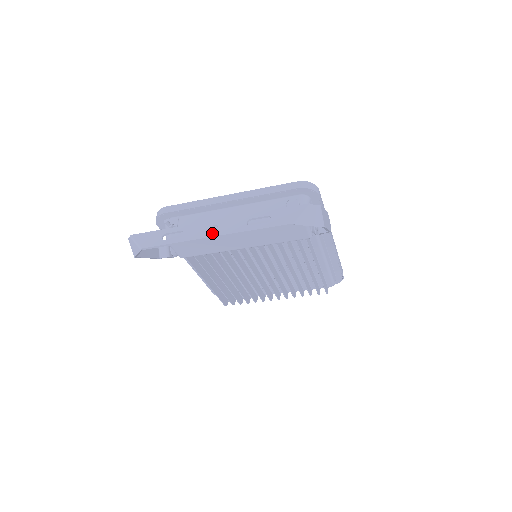
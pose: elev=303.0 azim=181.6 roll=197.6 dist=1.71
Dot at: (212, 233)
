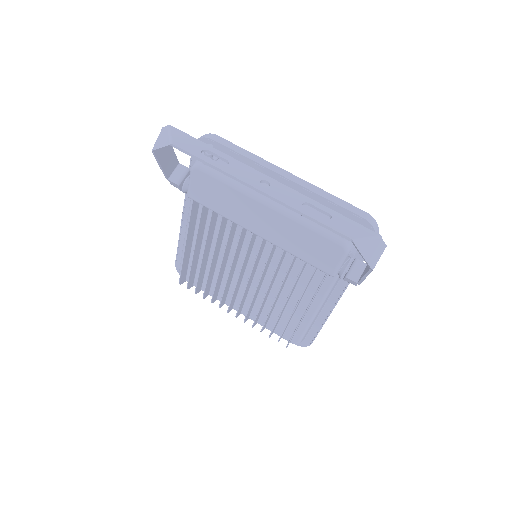
Dot at: (259, 185)
